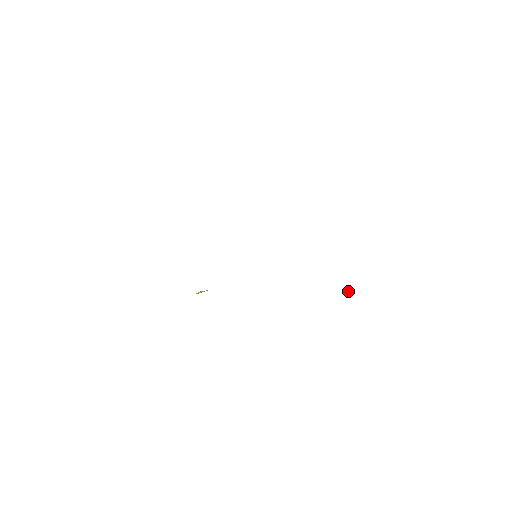
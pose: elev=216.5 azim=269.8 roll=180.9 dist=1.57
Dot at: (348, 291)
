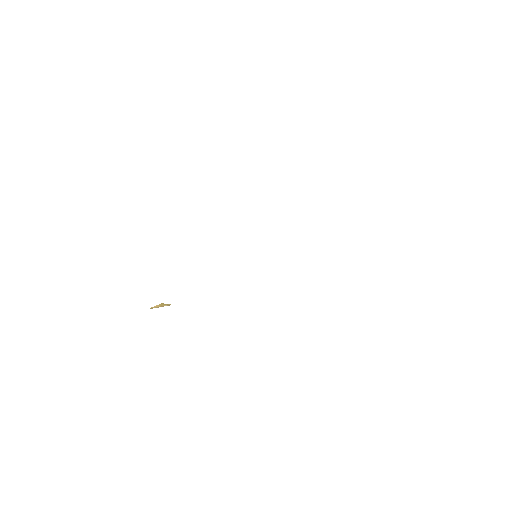
Dot at: occluded
